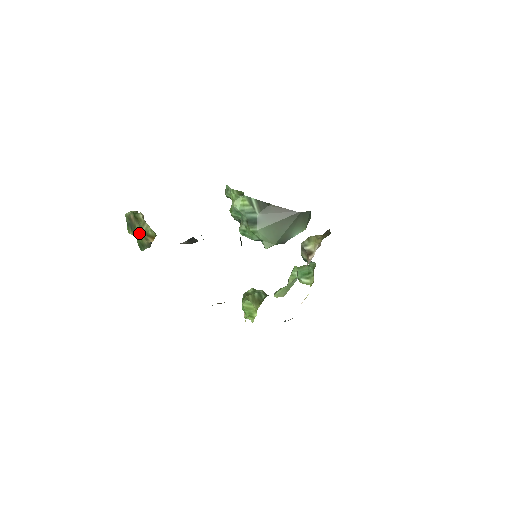
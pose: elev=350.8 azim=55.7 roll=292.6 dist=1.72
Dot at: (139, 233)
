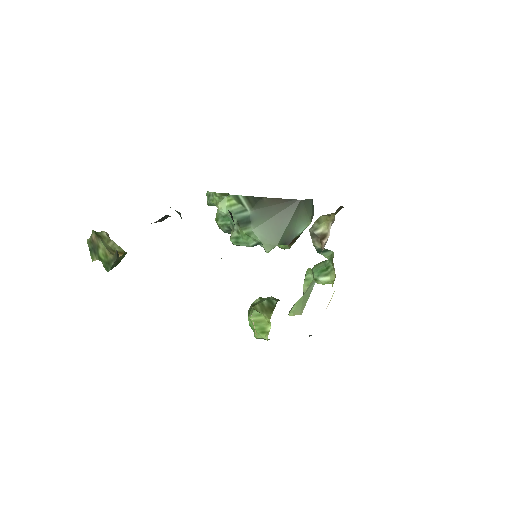
Dot at: (103, 251)
